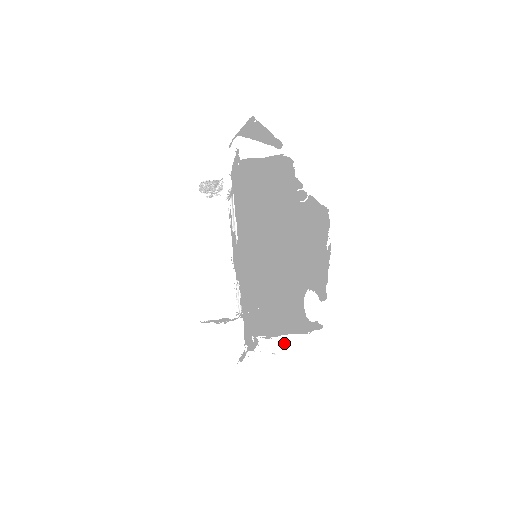
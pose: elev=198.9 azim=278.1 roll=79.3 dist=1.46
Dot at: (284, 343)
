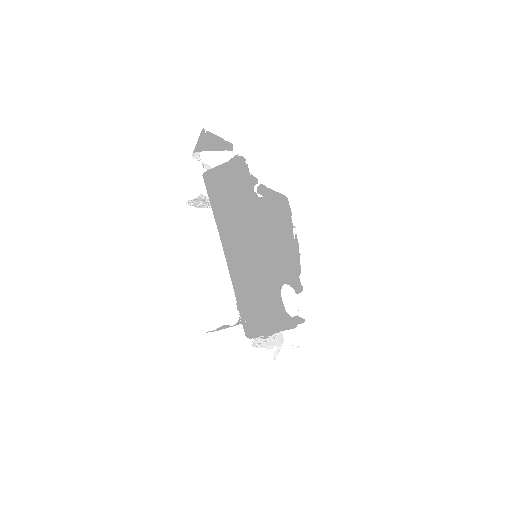
Dot at: (320, 332)
